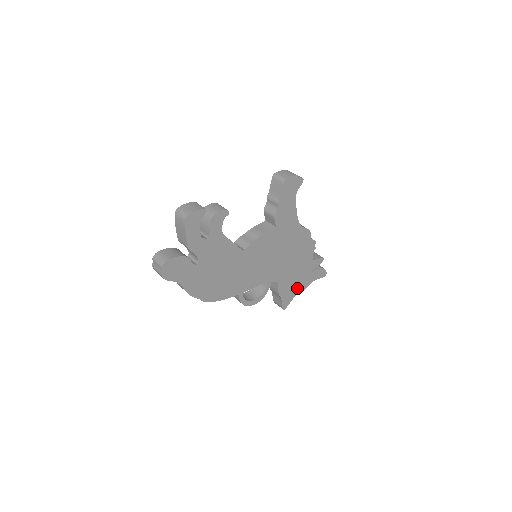
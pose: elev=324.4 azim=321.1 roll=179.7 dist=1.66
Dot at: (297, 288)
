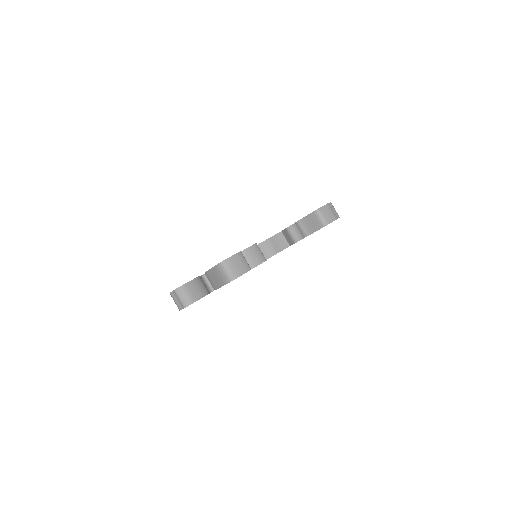
Dot at: occluded
